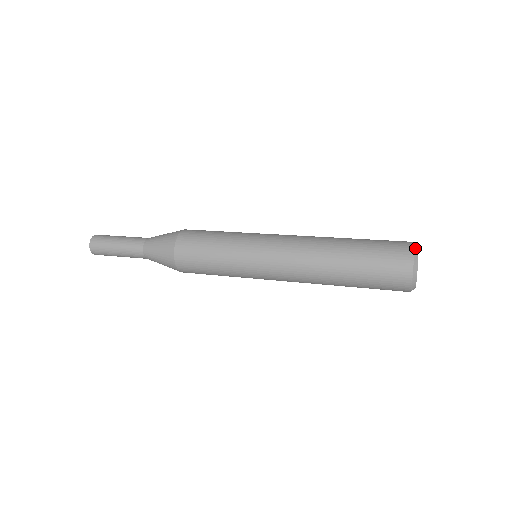
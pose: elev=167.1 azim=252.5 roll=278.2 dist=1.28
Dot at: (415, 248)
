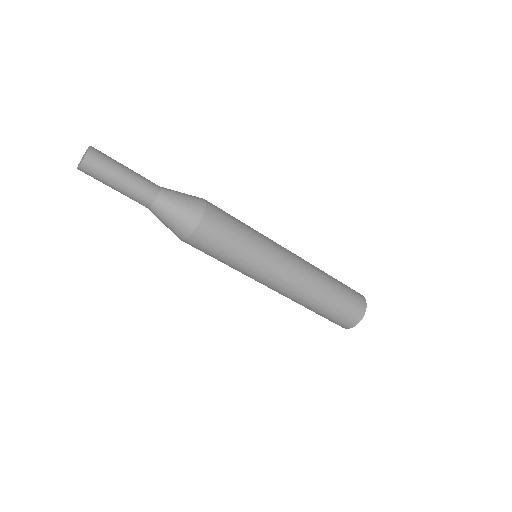
Dot at: (363, 296)
